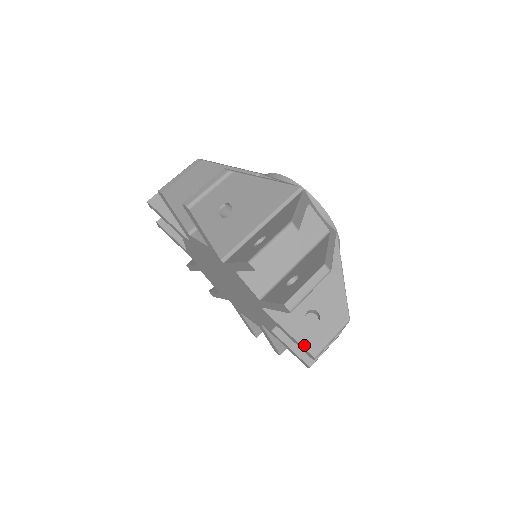
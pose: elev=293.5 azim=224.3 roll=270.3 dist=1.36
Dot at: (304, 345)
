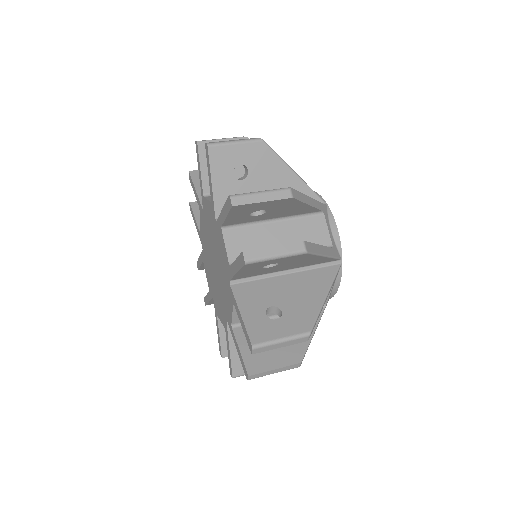
Dot at: (249, 331)
